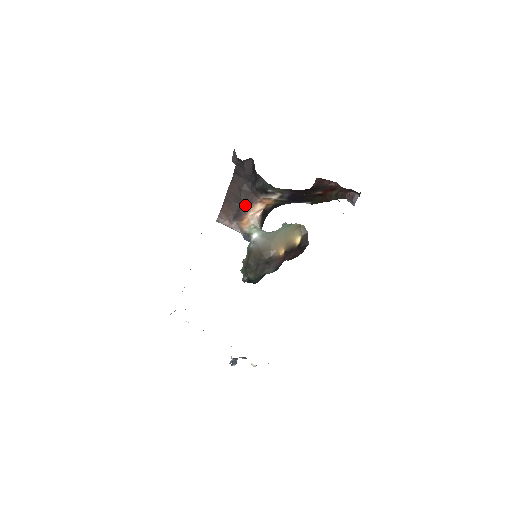
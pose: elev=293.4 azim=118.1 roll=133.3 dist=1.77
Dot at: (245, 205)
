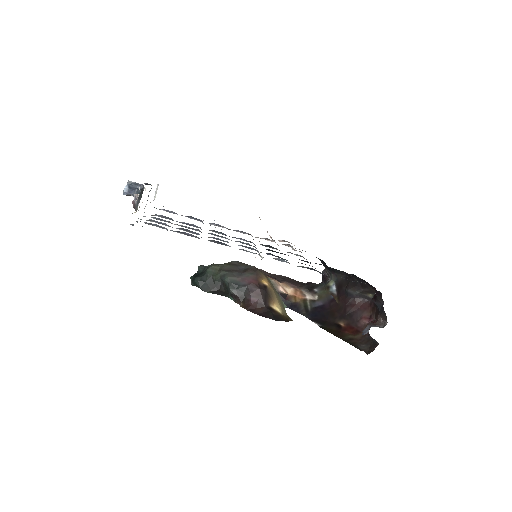
Dot at: (285, 280)
